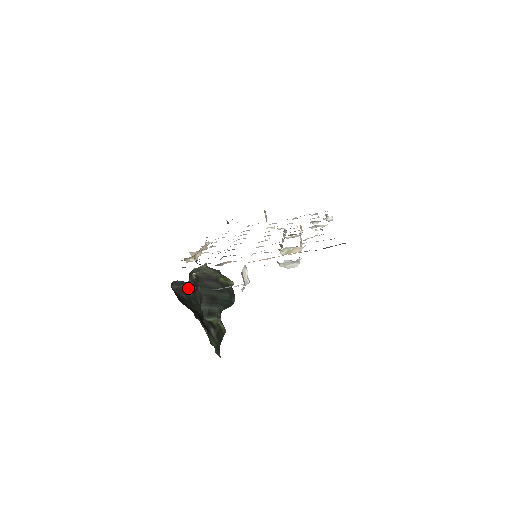
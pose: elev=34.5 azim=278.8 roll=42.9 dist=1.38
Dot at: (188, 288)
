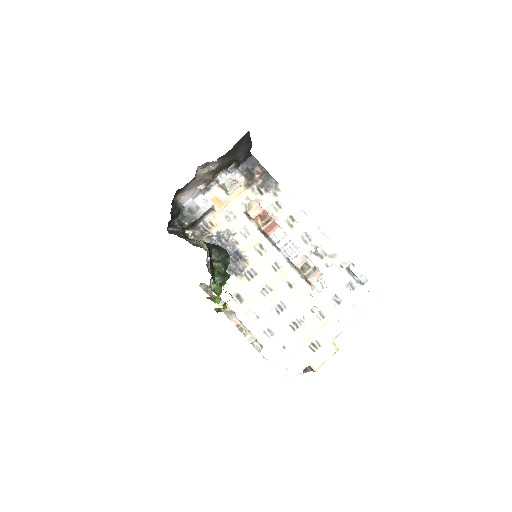
Dot at: occluded
